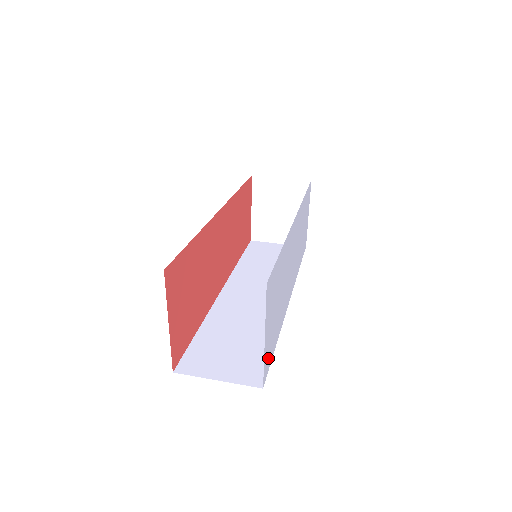
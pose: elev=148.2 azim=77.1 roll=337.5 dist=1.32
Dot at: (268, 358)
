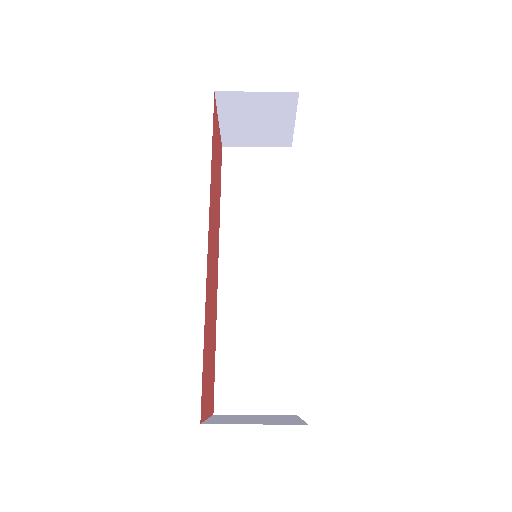
Dot at: occluded
